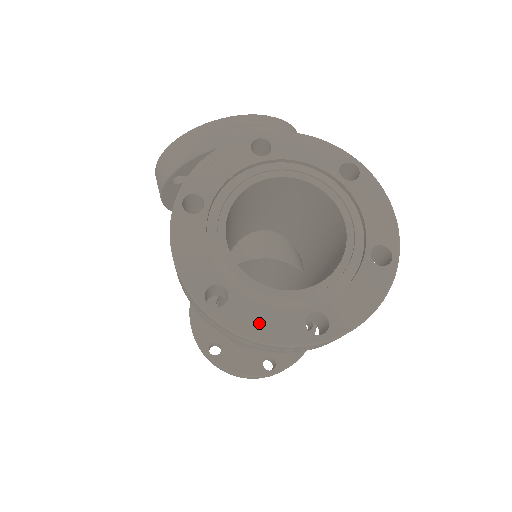
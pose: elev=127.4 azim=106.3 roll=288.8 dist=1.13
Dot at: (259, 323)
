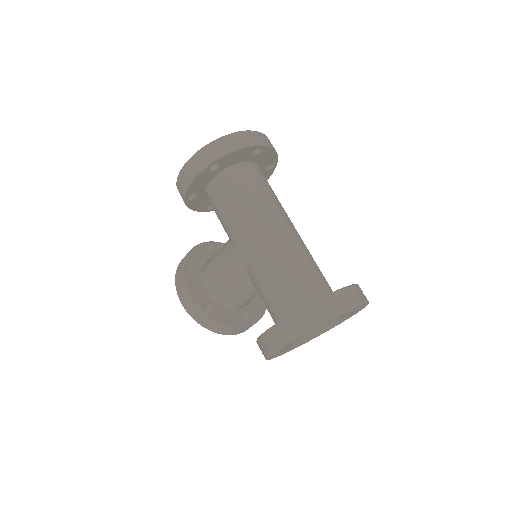
Dot at: occluded
